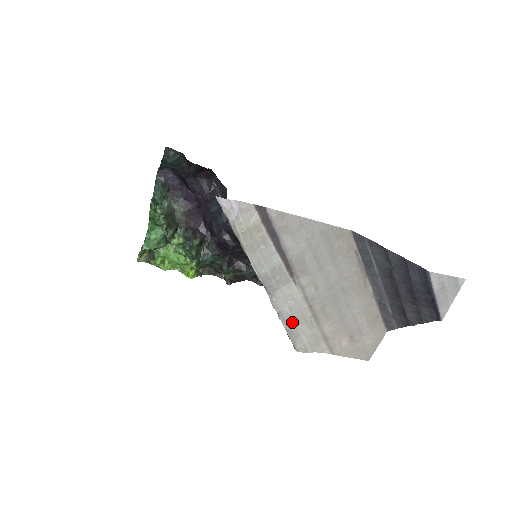
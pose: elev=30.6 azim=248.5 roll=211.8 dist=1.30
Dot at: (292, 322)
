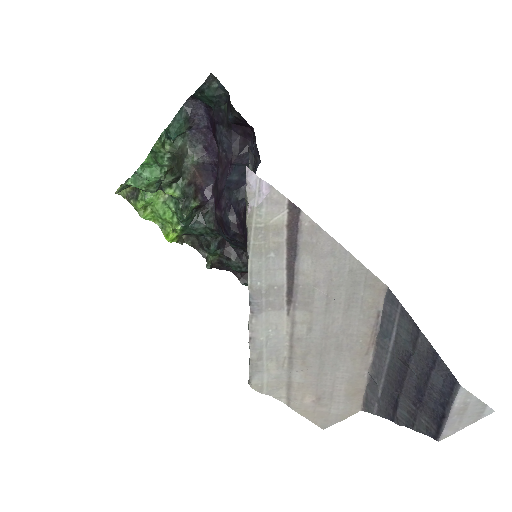
Dot at: (261, 354)
